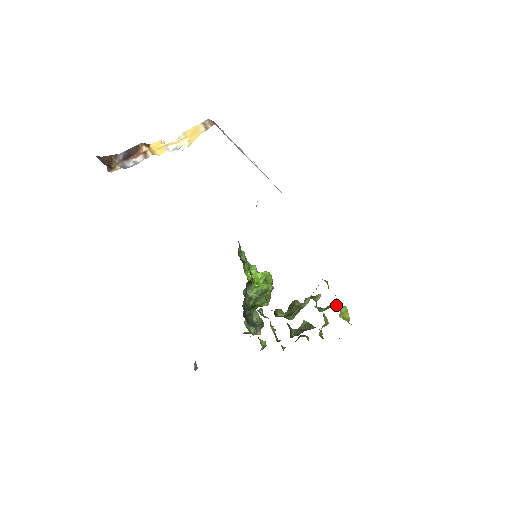
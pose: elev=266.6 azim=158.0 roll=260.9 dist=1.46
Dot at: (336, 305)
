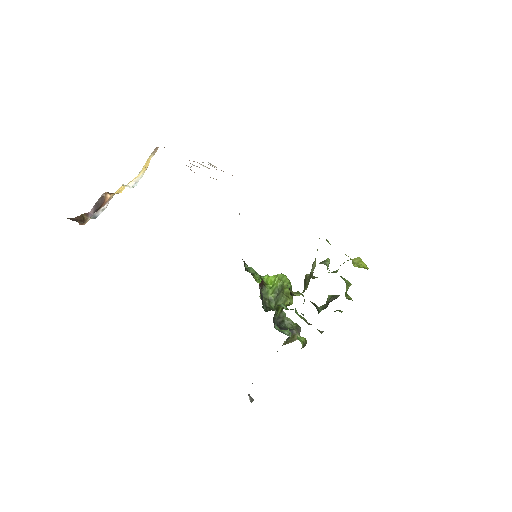
Dot at: occluded
